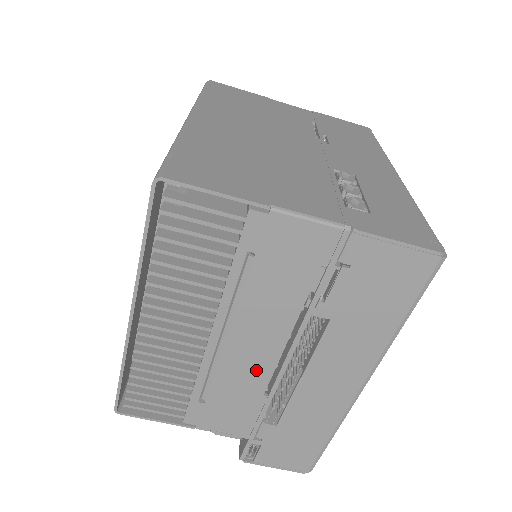
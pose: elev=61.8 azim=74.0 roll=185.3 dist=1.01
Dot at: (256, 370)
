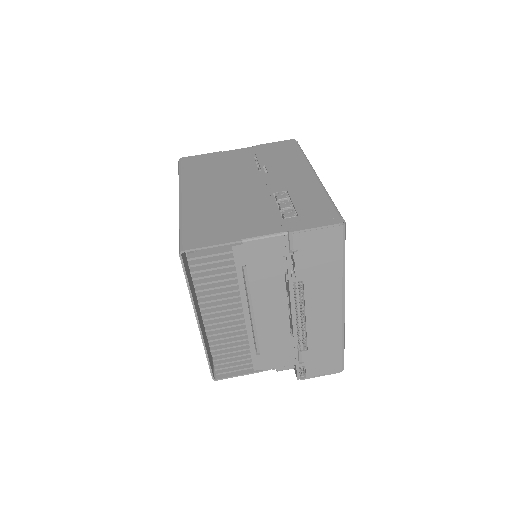
Dot at: (279, 324)
